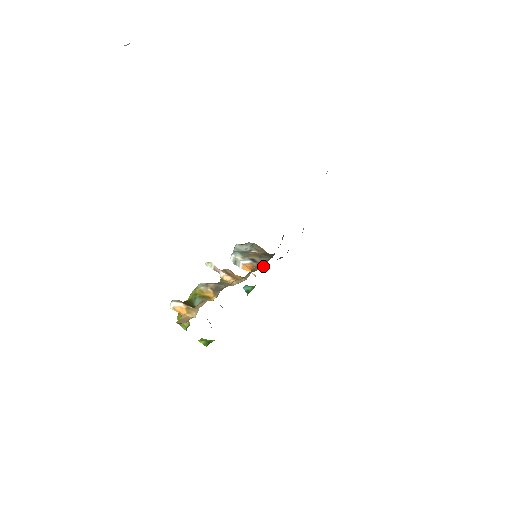
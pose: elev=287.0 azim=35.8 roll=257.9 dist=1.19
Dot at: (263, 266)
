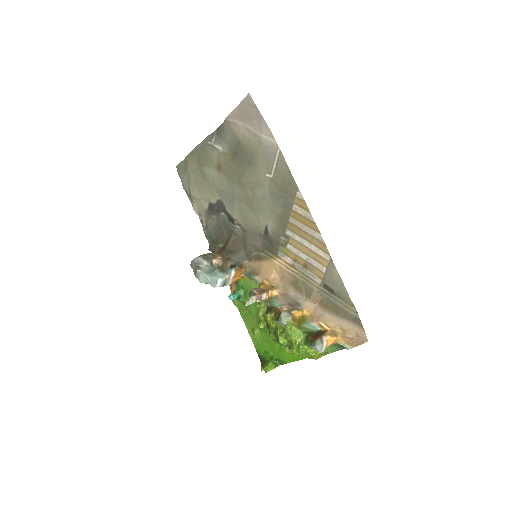
Dot at: (241, 263)
